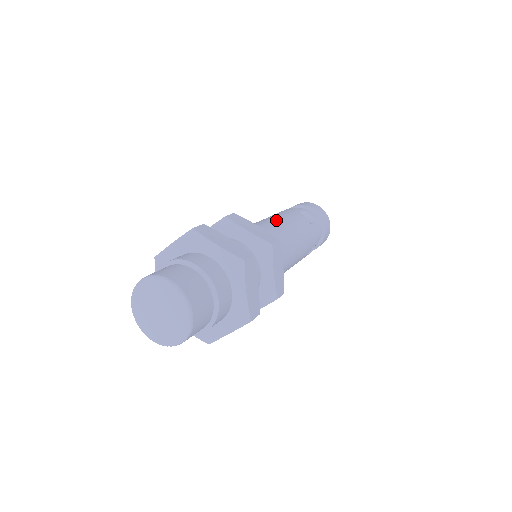
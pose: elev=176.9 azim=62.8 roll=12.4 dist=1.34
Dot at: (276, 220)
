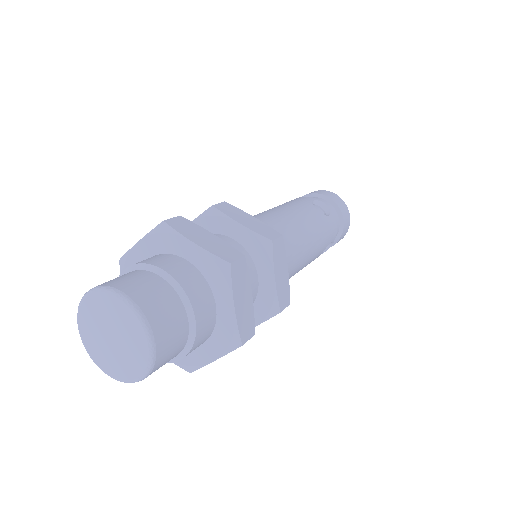
Dot at: (281, 211)
